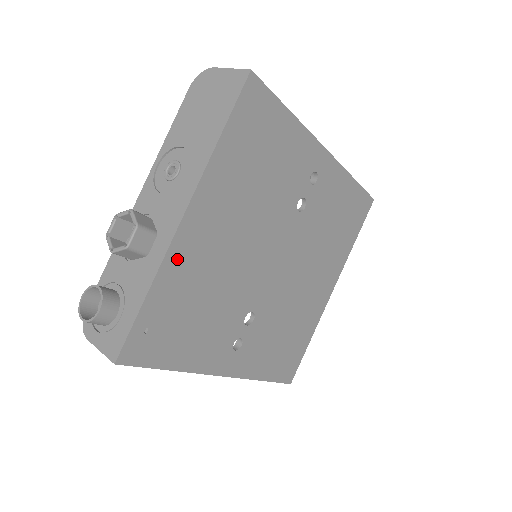
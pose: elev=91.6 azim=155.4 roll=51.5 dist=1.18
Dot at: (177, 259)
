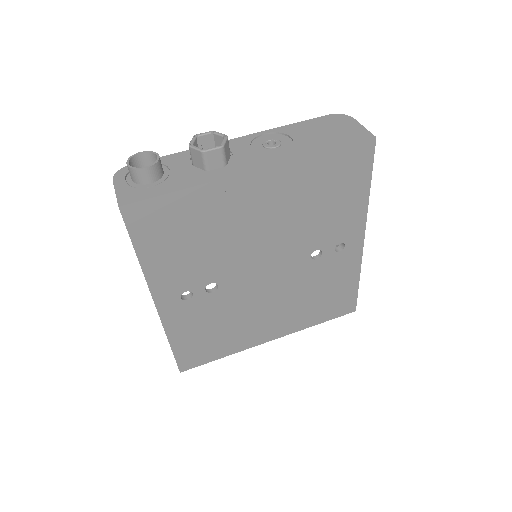
Dot at: (222, 191)
